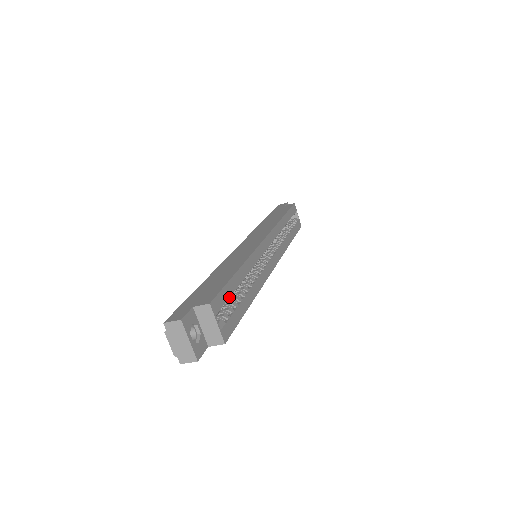
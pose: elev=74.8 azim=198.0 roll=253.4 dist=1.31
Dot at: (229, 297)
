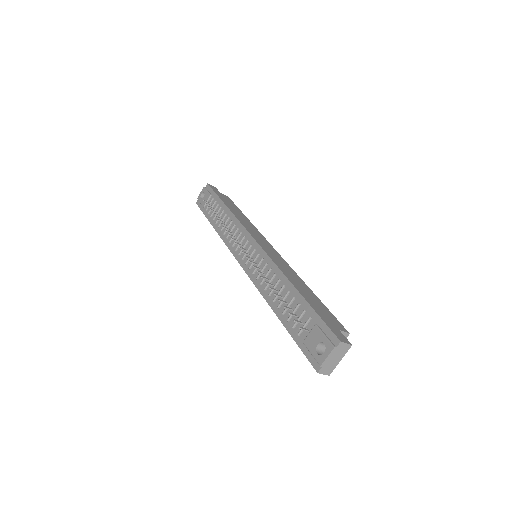
Dot at: occluded
